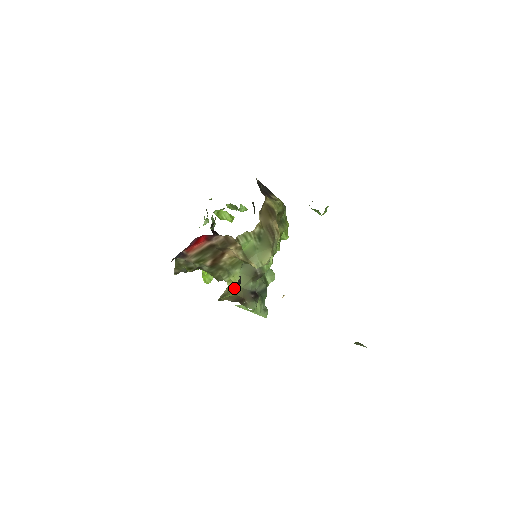
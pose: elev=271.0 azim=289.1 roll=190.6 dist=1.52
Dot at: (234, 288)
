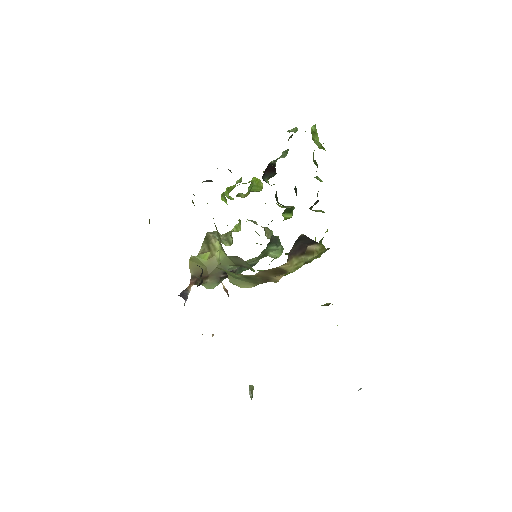
Dot at: occluded
